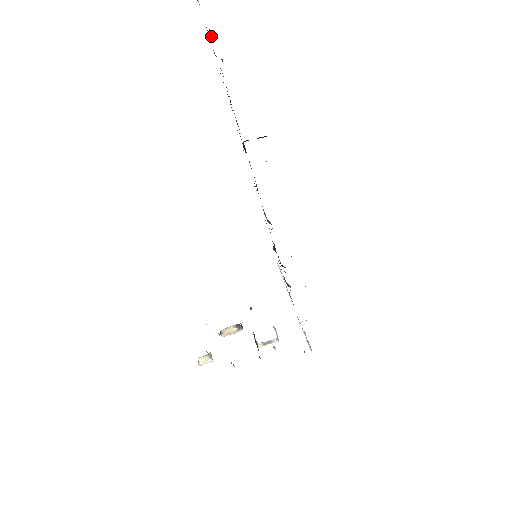
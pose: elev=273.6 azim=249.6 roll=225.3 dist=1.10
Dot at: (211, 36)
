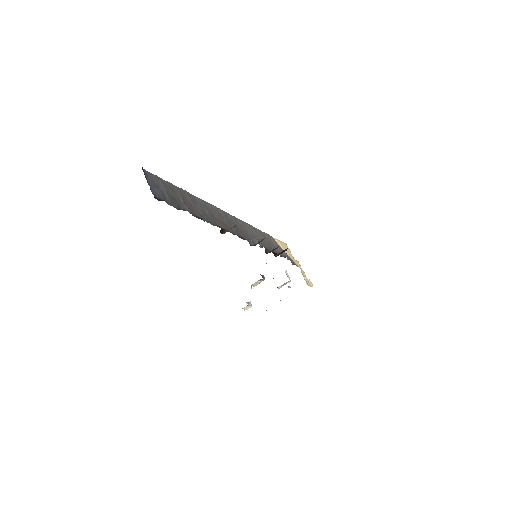
Dot at: (176, 208)
